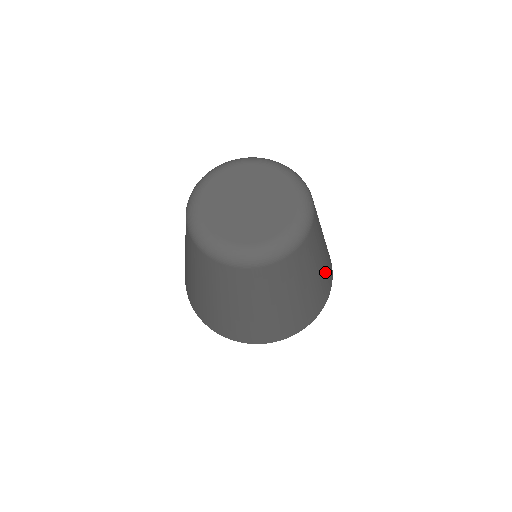
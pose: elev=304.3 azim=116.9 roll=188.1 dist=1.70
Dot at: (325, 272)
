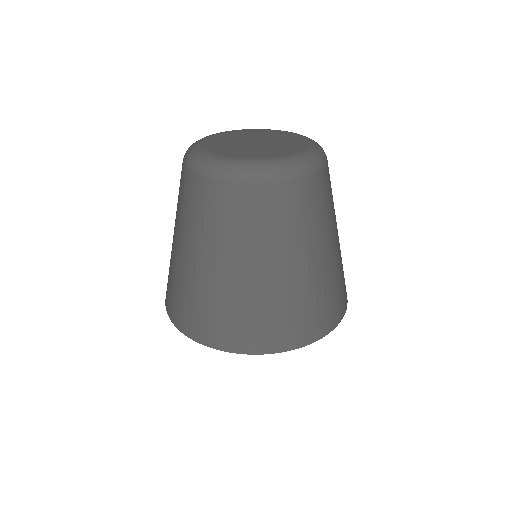
Dot at: occluded
